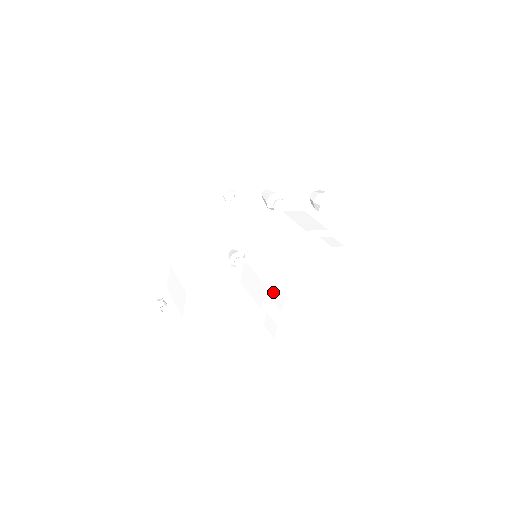
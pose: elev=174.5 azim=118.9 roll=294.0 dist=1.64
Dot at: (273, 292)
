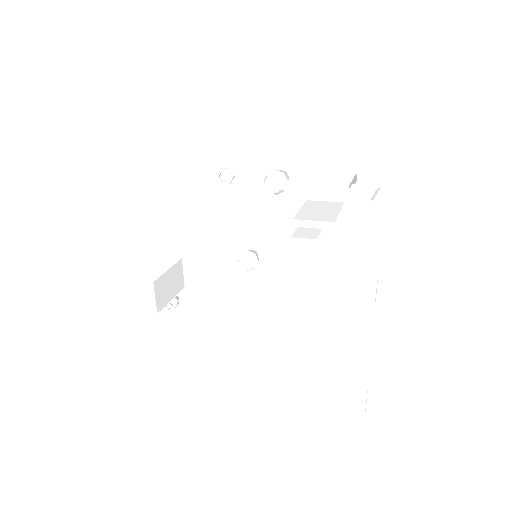
Dot at: occluded
